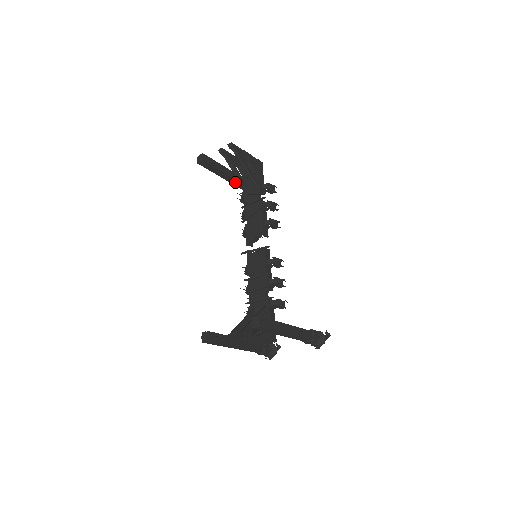
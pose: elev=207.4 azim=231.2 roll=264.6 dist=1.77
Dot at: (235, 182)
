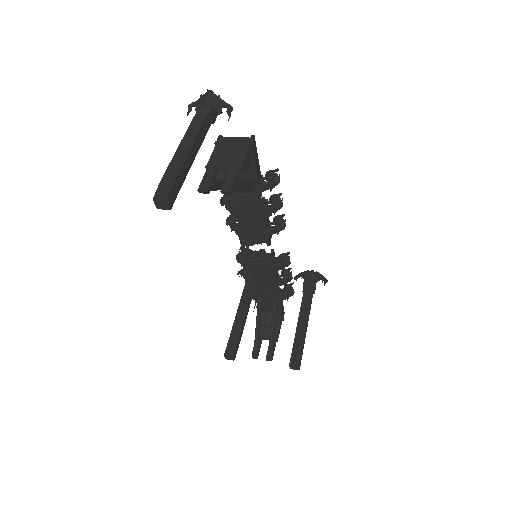
Dot at: occluded
